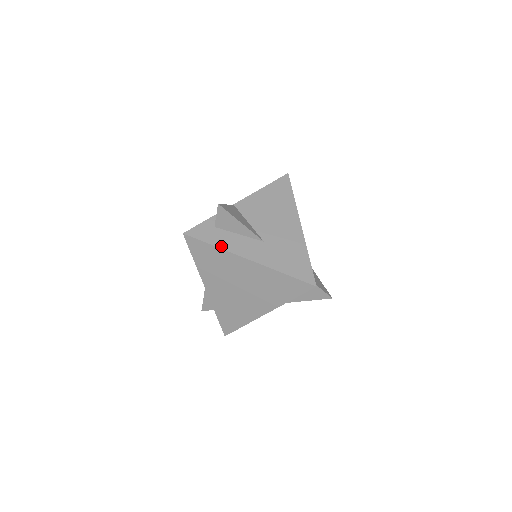
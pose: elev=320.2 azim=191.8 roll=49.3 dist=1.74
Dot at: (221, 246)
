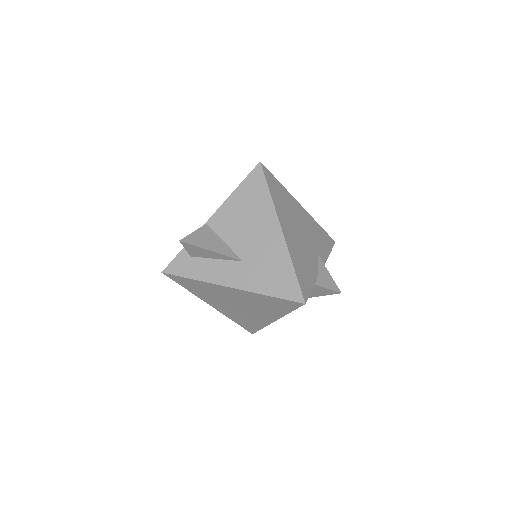
Dot at: (200, 278)
